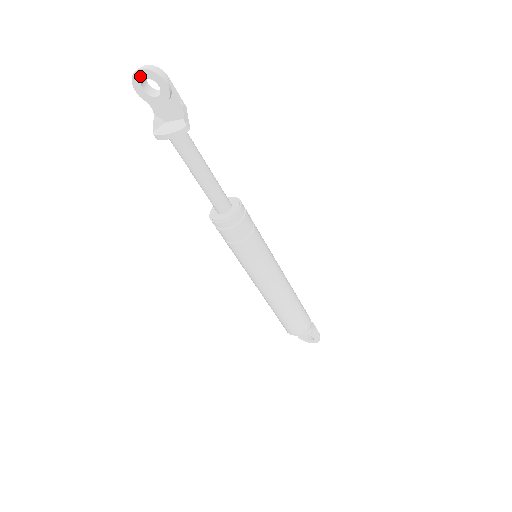
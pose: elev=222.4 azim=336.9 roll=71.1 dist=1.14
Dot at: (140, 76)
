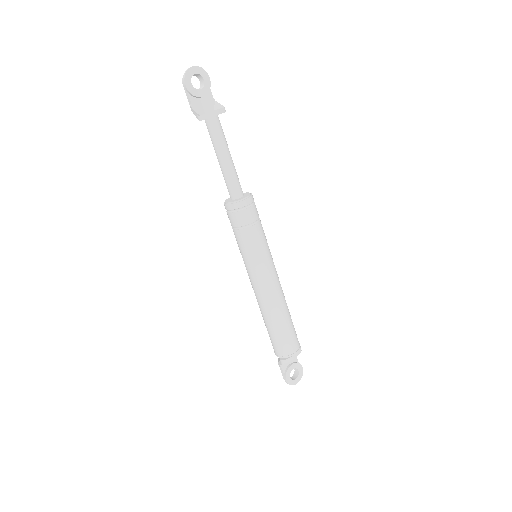
Dot at: (192, 72)
